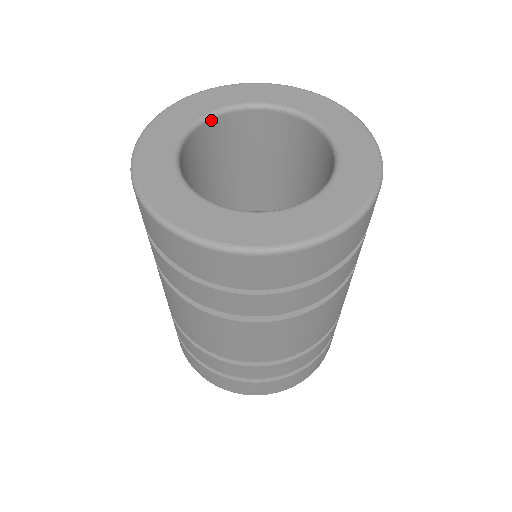
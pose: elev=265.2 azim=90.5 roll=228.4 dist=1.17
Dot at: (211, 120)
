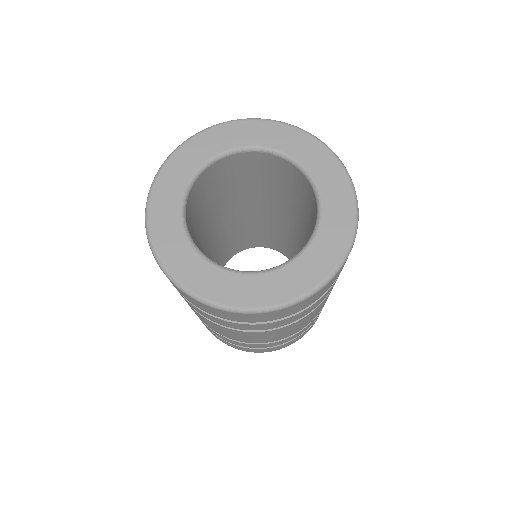
Dot at: (201, 174)
